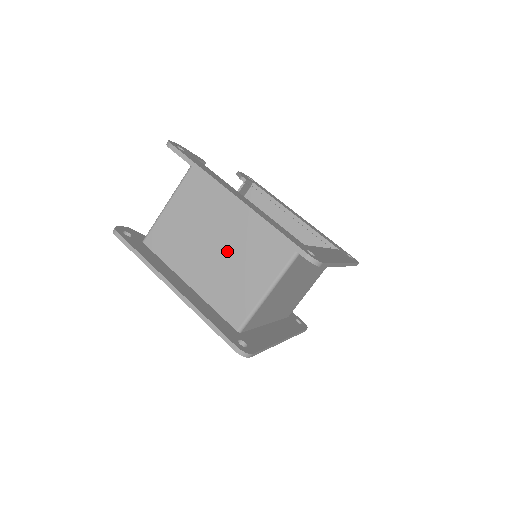
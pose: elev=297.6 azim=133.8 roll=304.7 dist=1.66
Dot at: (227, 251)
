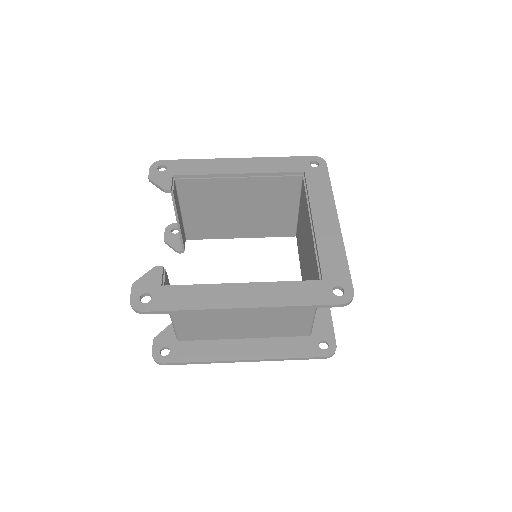
Dot at: (258, 313)
